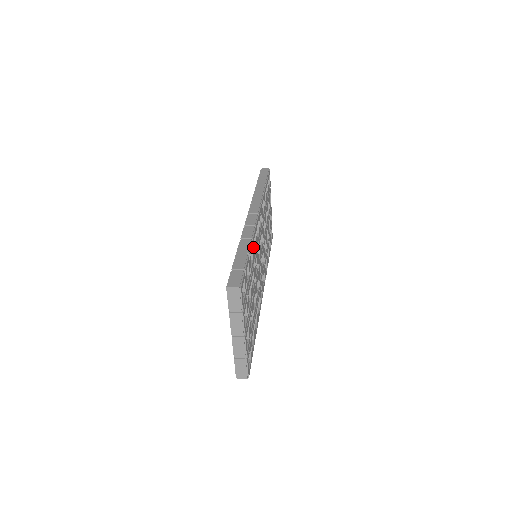
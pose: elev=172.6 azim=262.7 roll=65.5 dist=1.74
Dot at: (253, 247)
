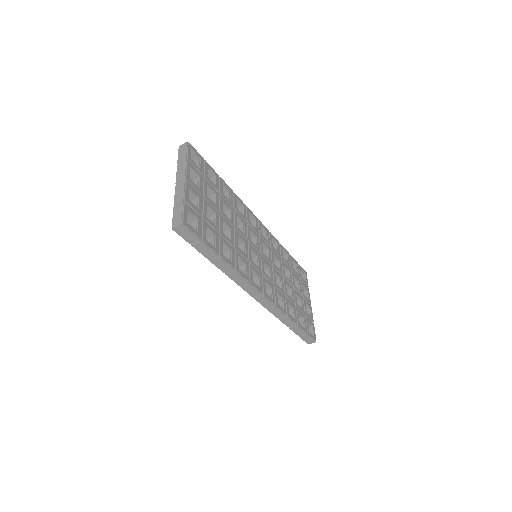
Dot at: (234, 199)
